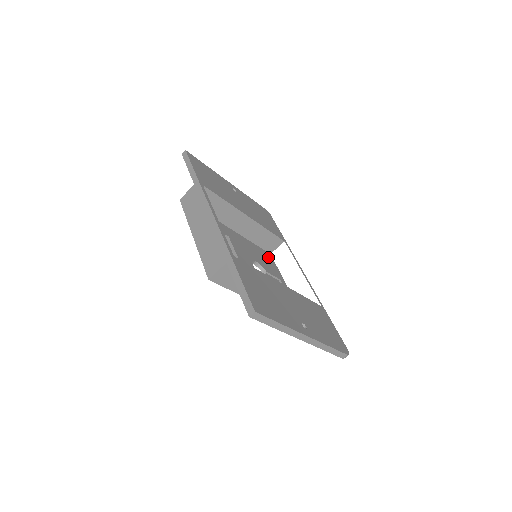
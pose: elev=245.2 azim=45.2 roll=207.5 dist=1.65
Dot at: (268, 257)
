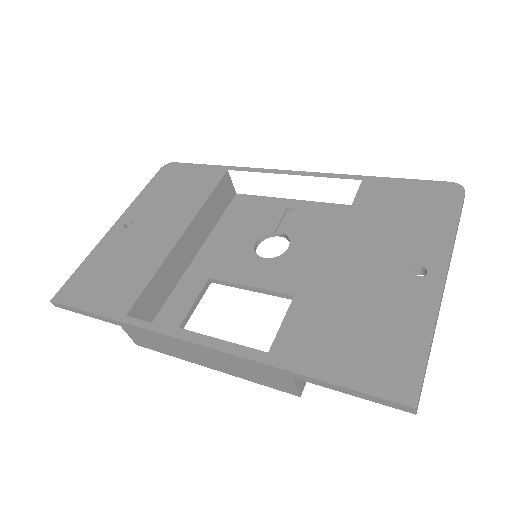
Dot at: (243, 205)
